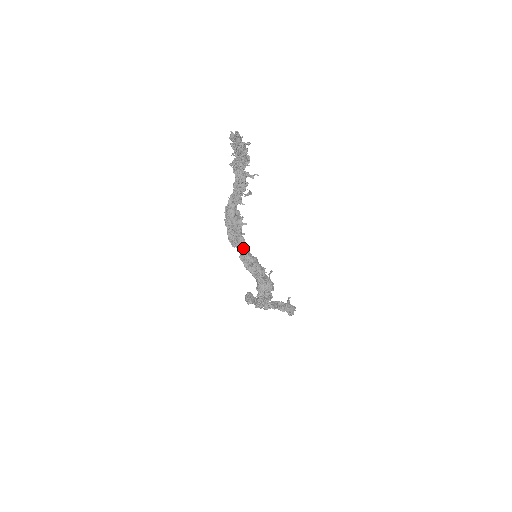
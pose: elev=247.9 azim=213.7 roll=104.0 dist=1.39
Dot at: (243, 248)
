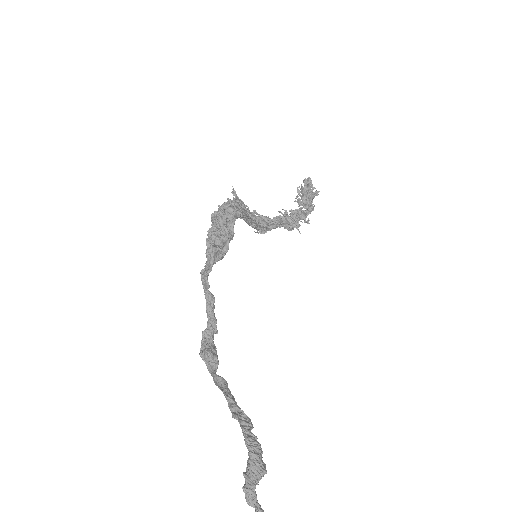
Dot at: occluded
